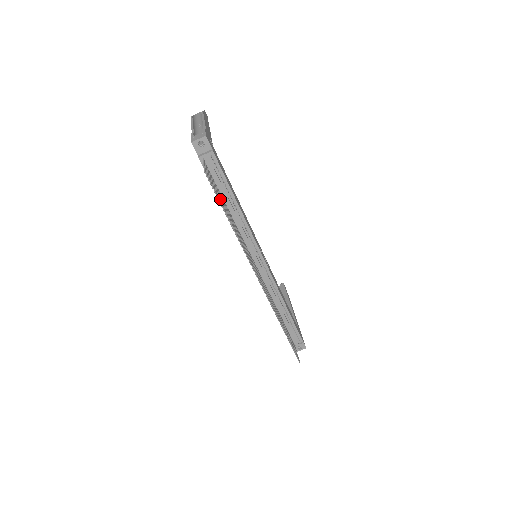
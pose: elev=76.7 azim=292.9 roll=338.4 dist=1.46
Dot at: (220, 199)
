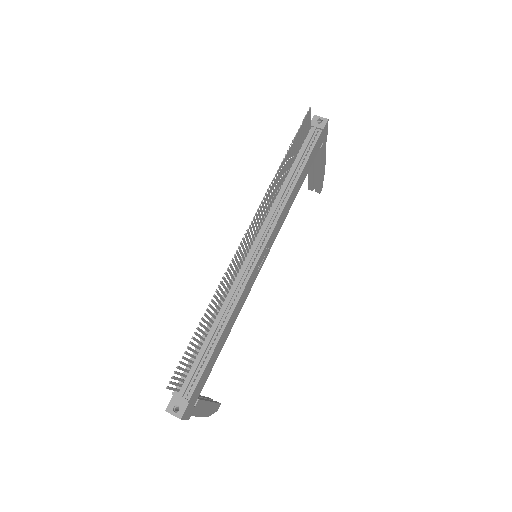
Dot at: (294, 147)
